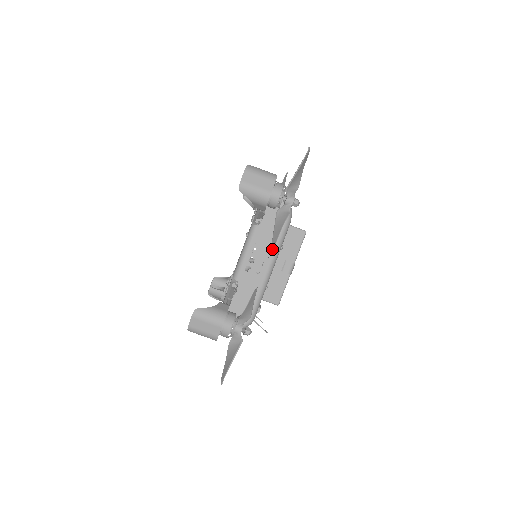
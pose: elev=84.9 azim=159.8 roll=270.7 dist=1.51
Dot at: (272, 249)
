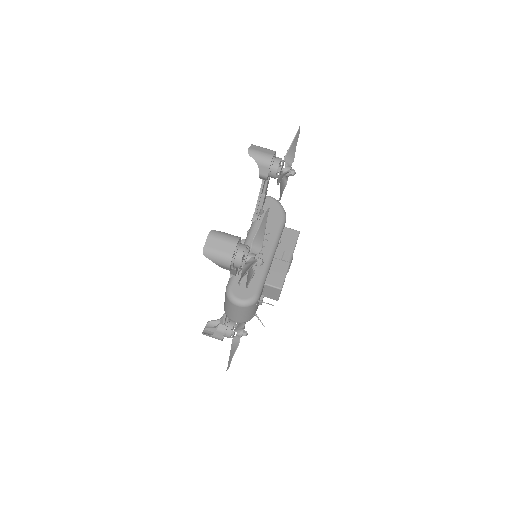
Dot at: (272, 237)
